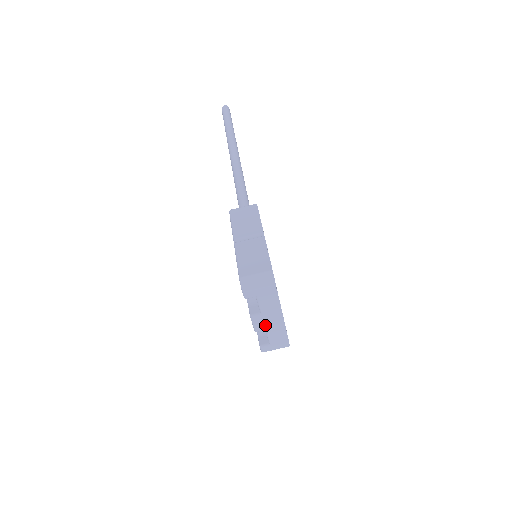
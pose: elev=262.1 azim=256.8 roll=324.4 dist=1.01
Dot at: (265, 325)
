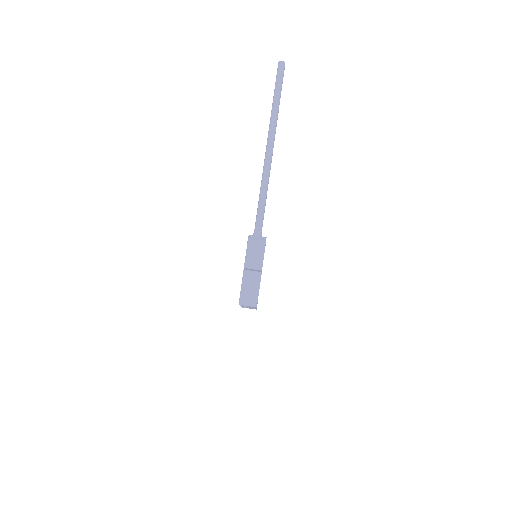
Dot at: occluded
